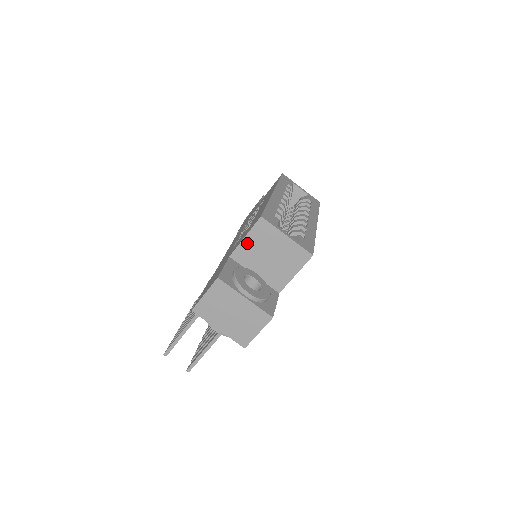
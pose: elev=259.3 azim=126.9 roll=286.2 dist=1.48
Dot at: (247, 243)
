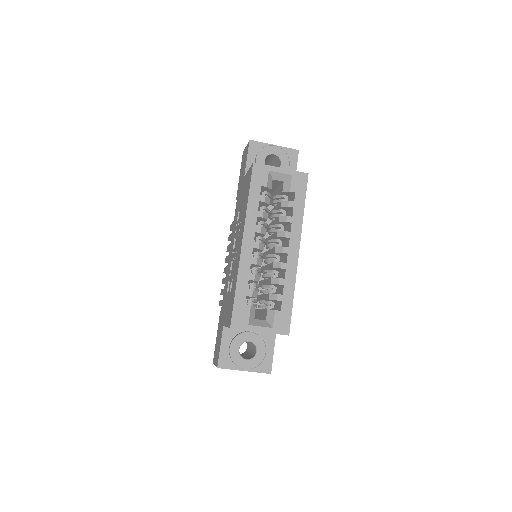
Dot at: occluded
